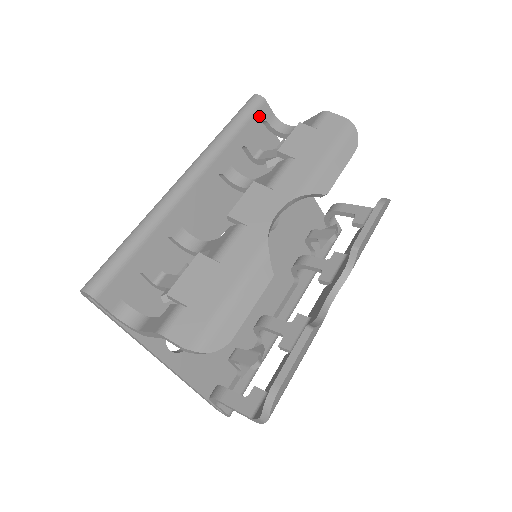
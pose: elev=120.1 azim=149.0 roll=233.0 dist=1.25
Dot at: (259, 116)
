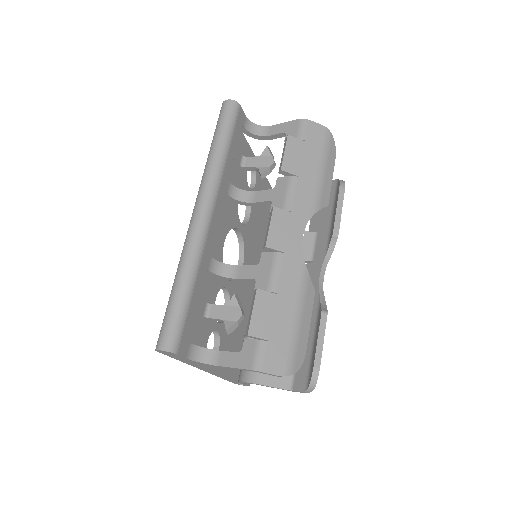
Dot at: (238, 123)
